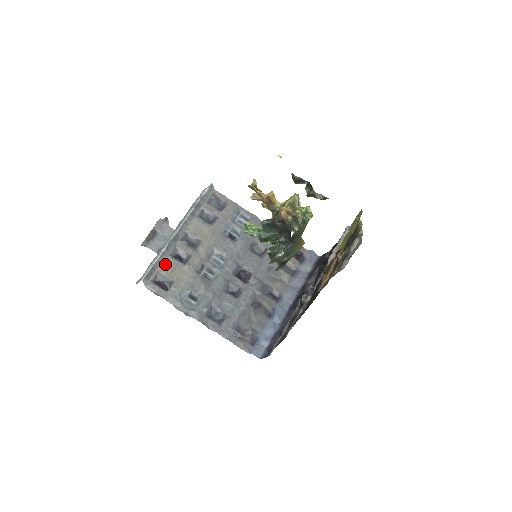
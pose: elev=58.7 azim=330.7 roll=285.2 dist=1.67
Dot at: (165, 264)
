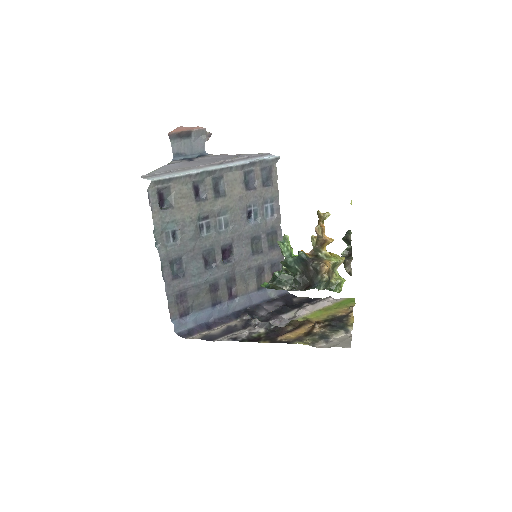
Dot at: (182, 185)
